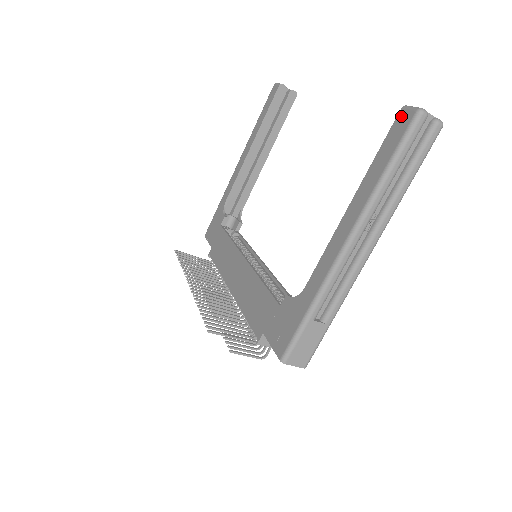
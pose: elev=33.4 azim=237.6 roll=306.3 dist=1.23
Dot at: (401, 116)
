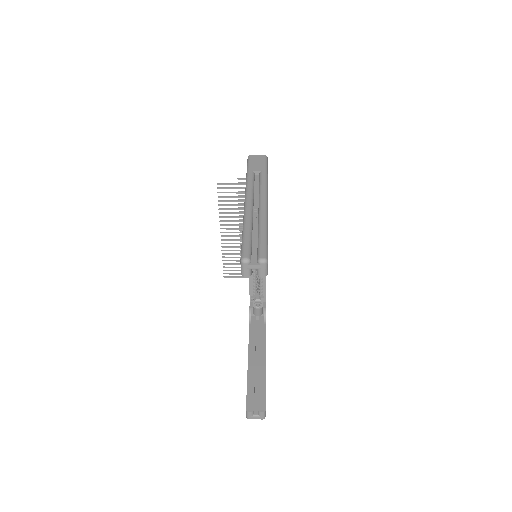
Dot at: (246, 408)
